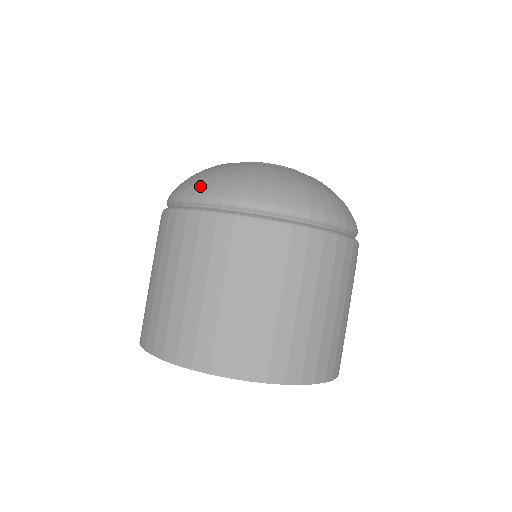
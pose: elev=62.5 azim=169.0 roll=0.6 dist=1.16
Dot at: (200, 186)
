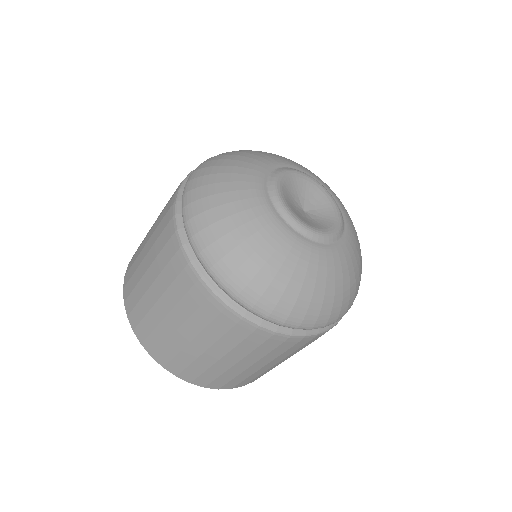
Dot at: (247, 287)
